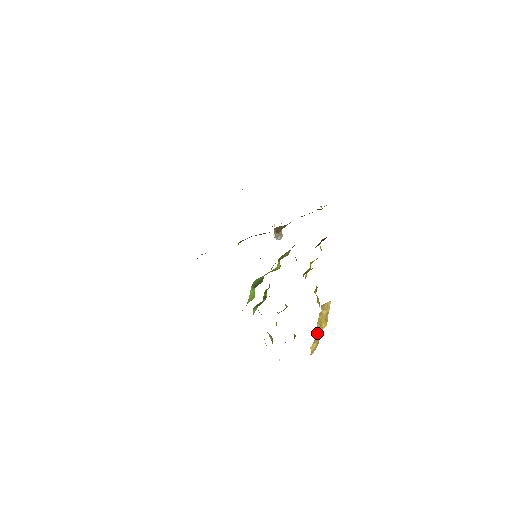
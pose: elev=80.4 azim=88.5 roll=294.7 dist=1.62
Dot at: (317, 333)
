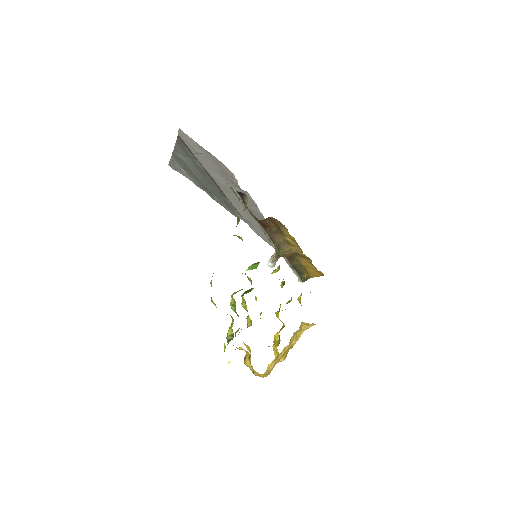
Dot at: (285, 349)
